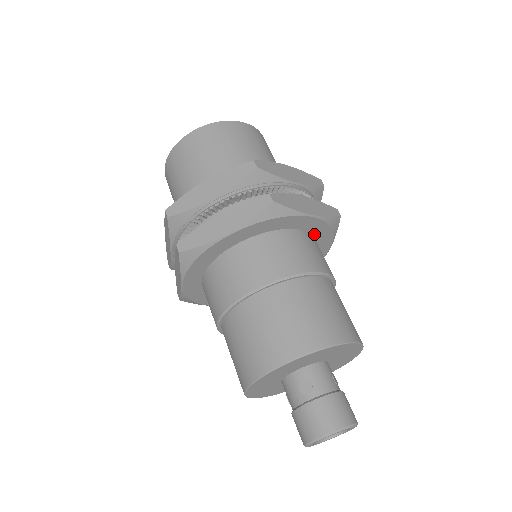
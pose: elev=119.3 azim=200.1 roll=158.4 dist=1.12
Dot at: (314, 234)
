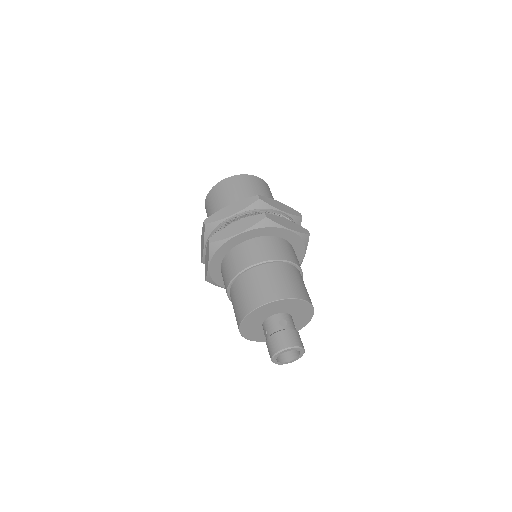
Dot at: (260, 235)
